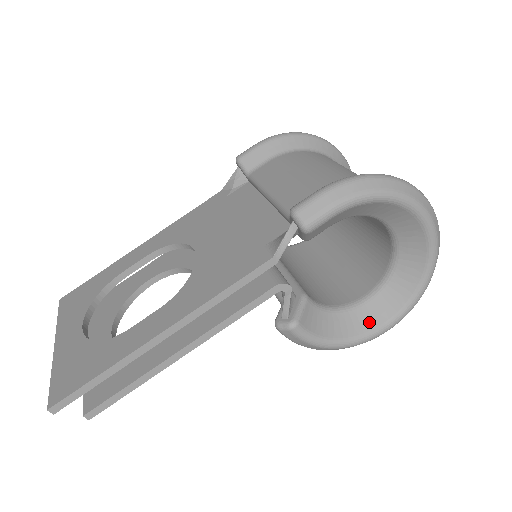
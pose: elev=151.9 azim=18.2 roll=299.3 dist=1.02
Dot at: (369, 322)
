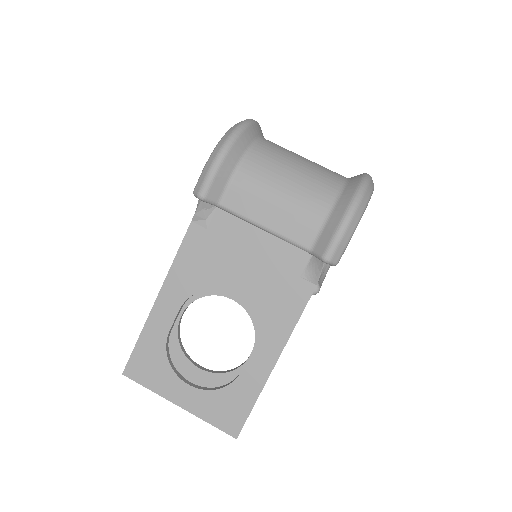
Dot at: occluded
